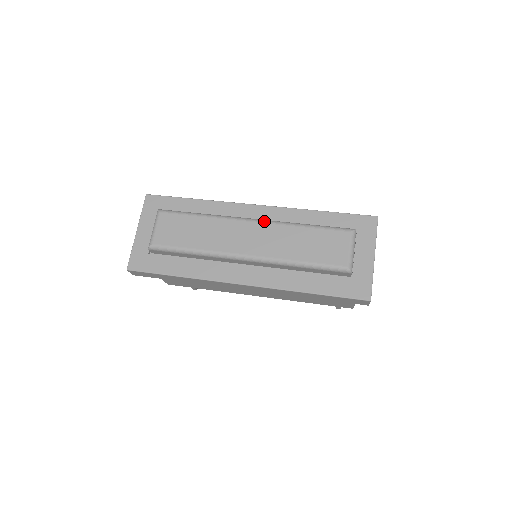
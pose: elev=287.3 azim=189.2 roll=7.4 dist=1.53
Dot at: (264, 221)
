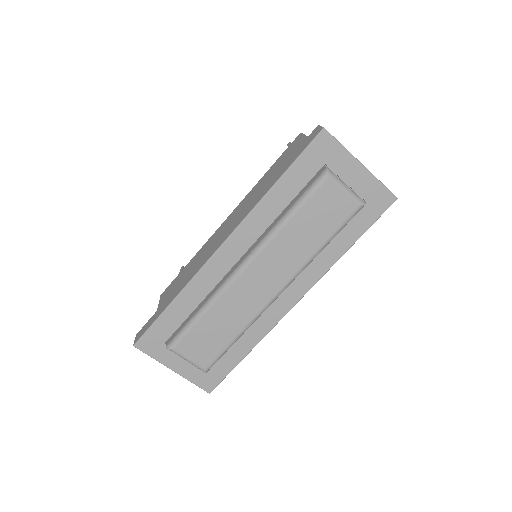
Dot at: (254, 256)
